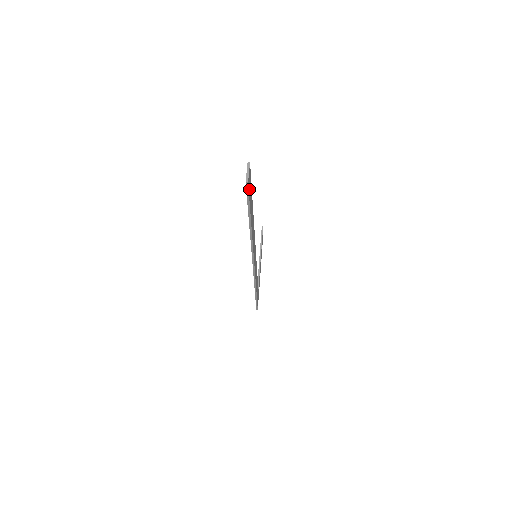
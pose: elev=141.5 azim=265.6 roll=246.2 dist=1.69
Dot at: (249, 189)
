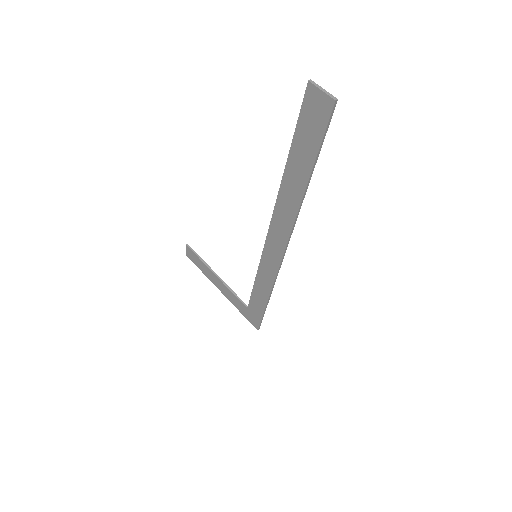
Dot at: (322, 119)
